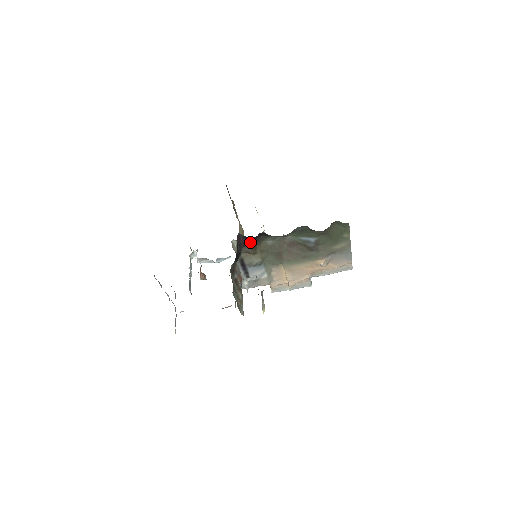
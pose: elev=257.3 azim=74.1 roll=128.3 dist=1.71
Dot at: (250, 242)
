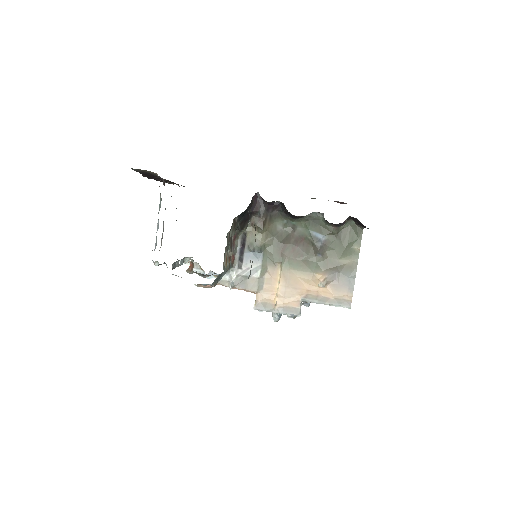
Dot at: (263, 210)
